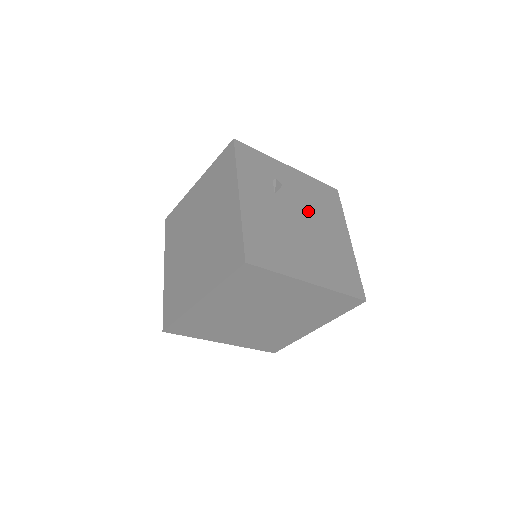
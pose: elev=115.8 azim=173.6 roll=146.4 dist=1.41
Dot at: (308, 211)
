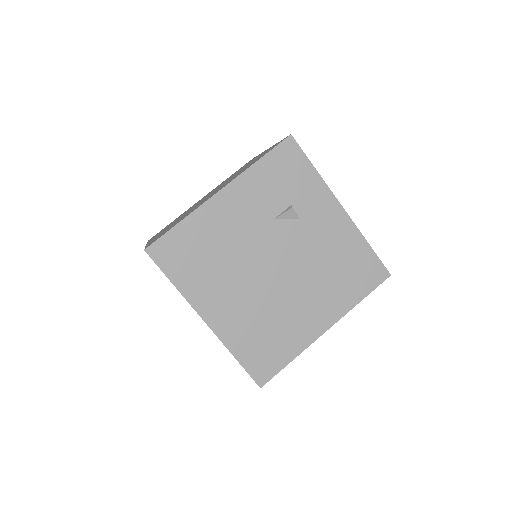
Dot at: (302, 264)
